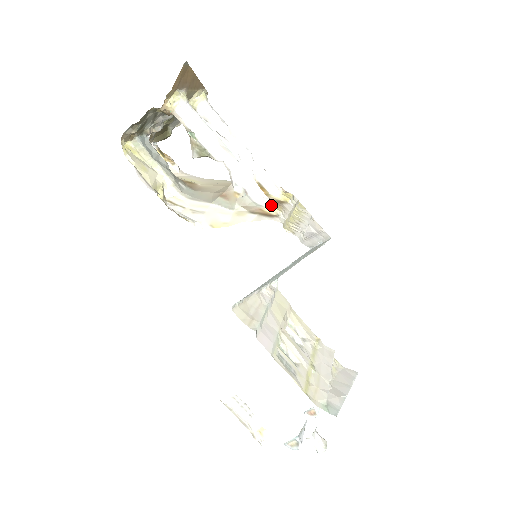
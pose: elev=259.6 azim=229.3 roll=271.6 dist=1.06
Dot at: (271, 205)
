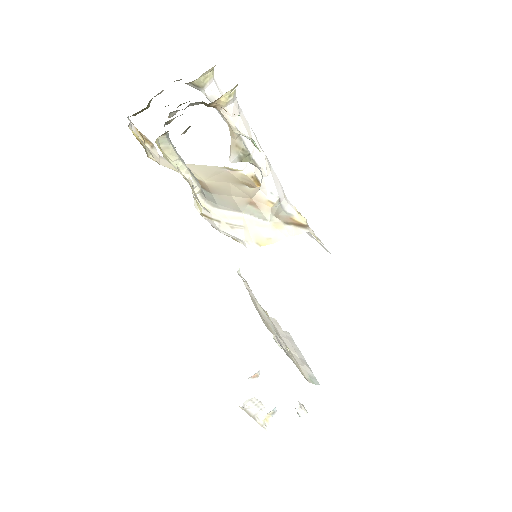
Dot at: (297, 212)
